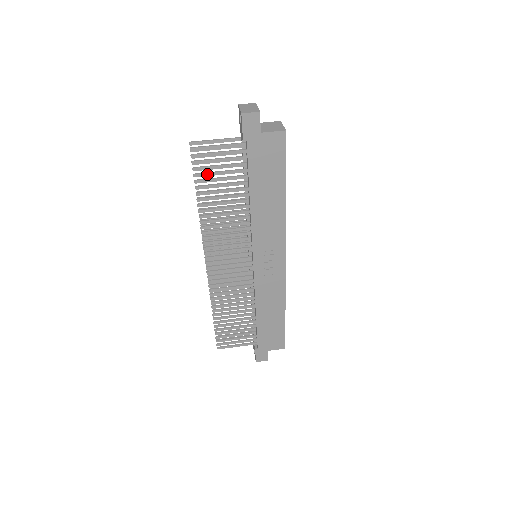
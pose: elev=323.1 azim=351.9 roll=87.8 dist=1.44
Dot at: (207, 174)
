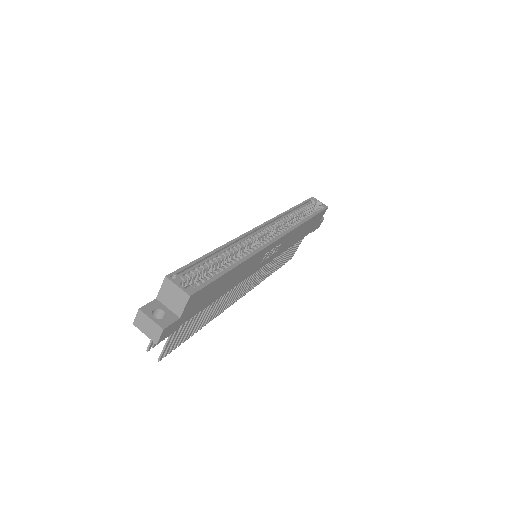
Dot at: (183, 337)
